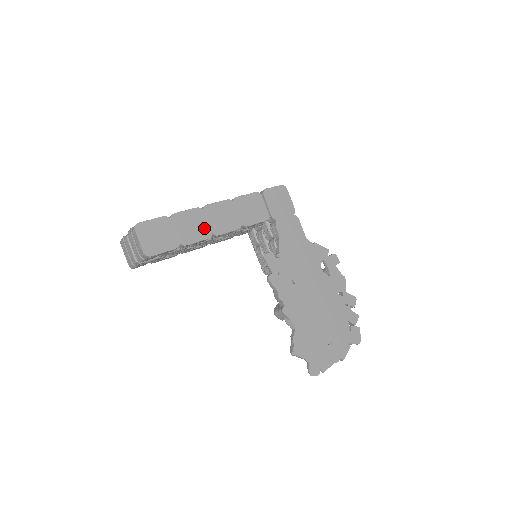
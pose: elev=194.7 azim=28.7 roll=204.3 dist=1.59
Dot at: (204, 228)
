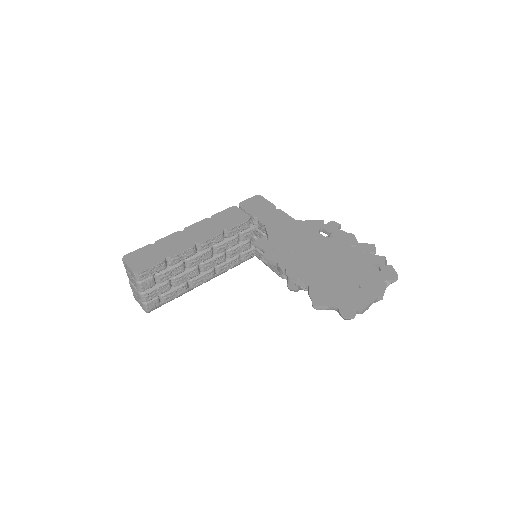
Dot at: (187, 242)
